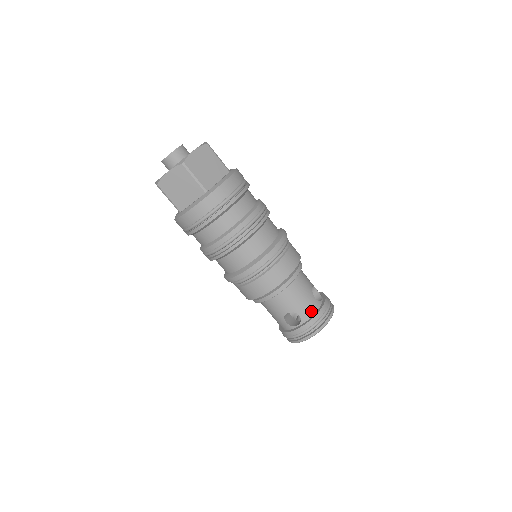
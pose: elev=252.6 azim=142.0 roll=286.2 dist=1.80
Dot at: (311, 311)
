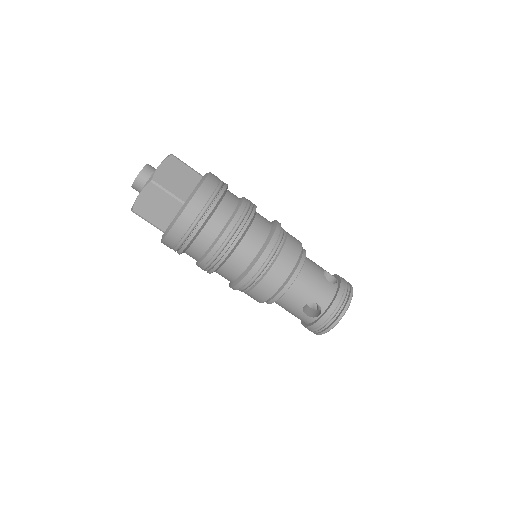
Dot at: (329, 296)
